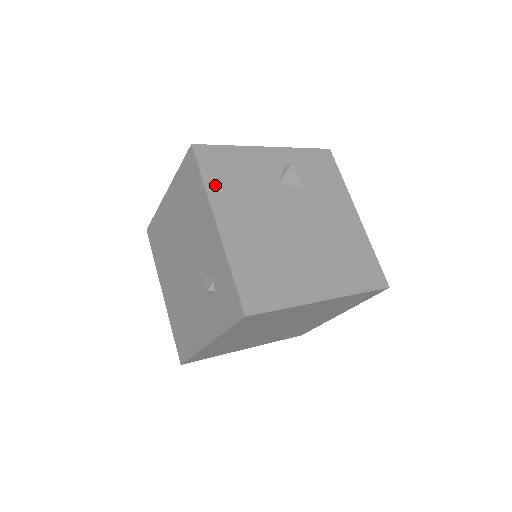
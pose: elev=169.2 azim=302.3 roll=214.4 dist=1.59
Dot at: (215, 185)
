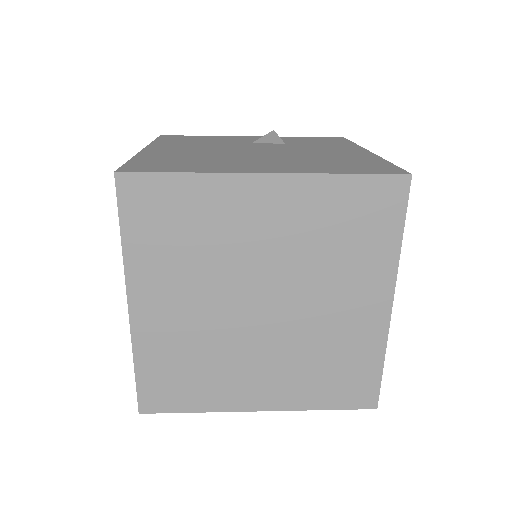
Dot at: (165, 142)
